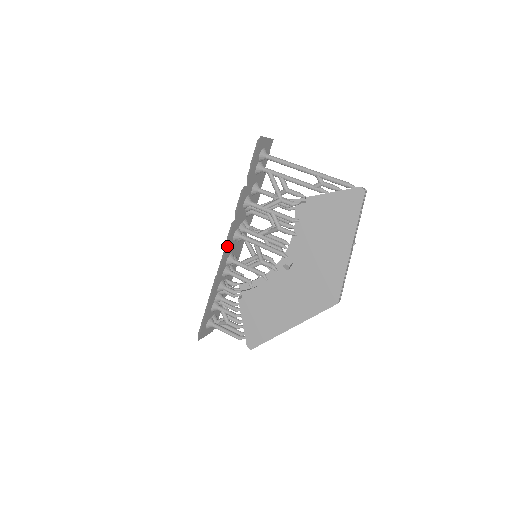
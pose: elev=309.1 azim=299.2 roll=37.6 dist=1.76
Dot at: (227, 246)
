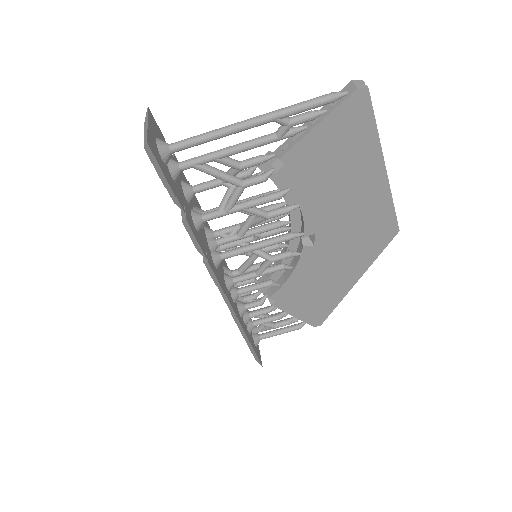
Dot at: (221, 286)
